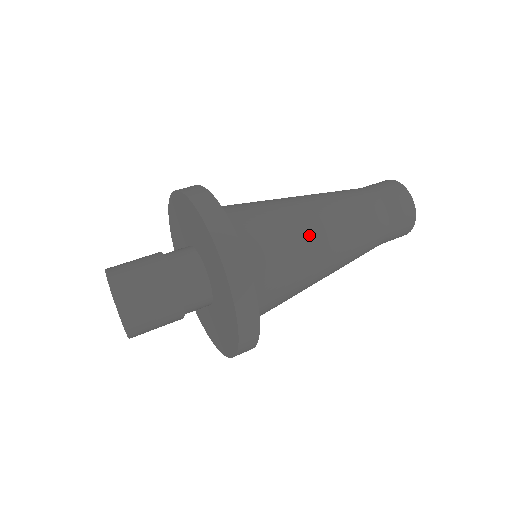
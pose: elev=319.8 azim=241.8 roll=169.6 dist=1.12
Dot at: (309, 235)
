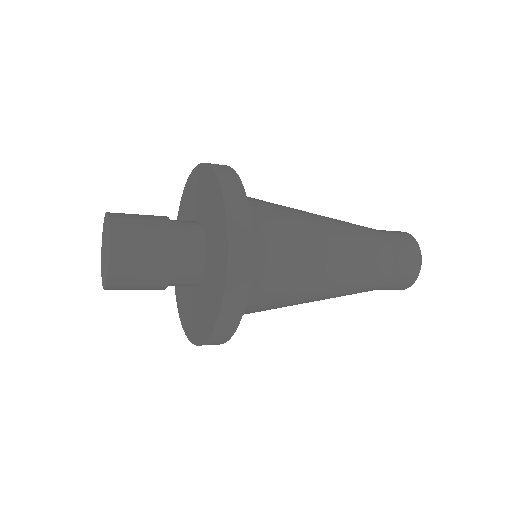
Dot at: occluded
